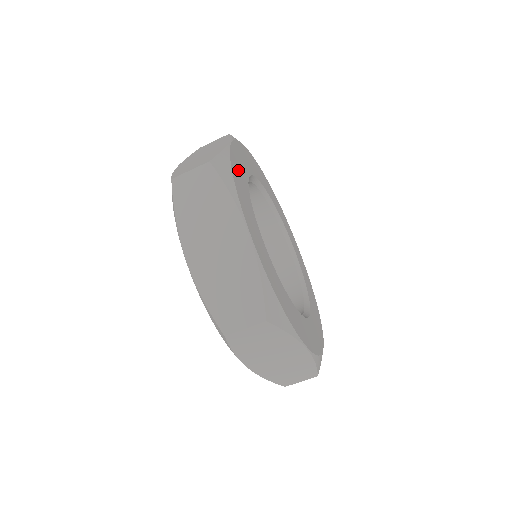
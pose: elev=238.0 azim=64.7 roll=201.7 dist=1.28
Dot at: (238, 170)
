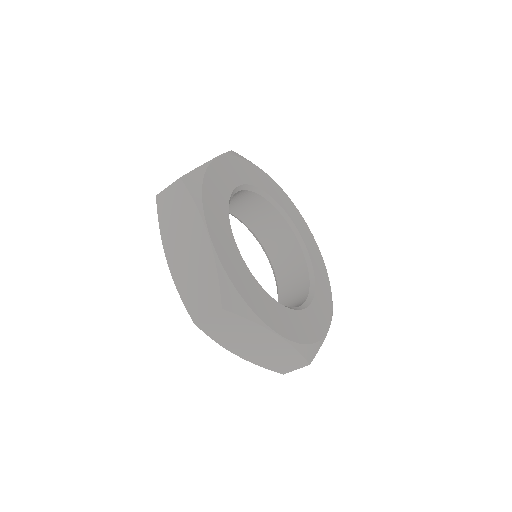
Dot at: (216, 182)
